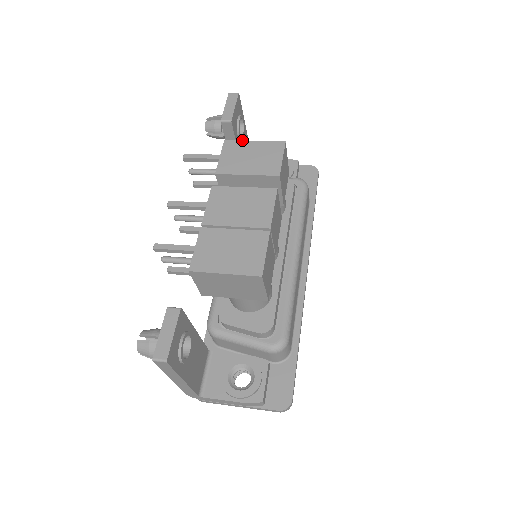
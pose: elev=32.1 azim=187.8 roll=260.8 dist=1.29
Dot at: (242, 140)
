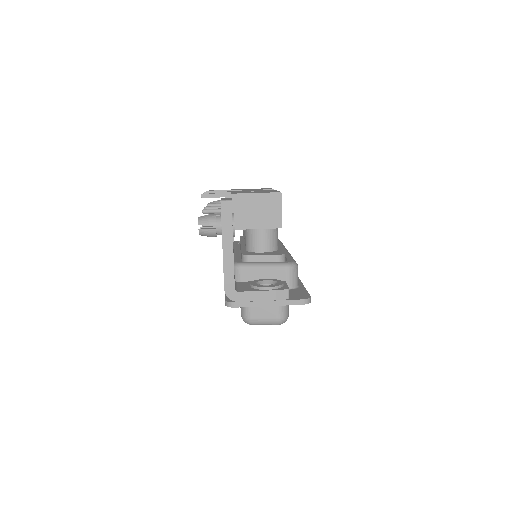
Dot at: occluded
